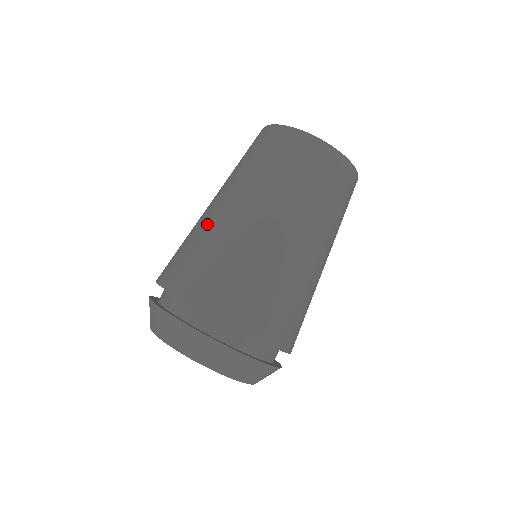
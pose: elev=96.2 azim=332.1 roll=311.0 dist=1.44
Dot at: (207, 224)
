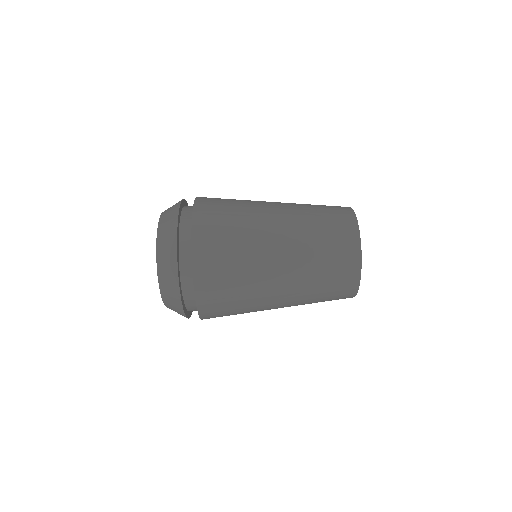
Dot at: occluded
